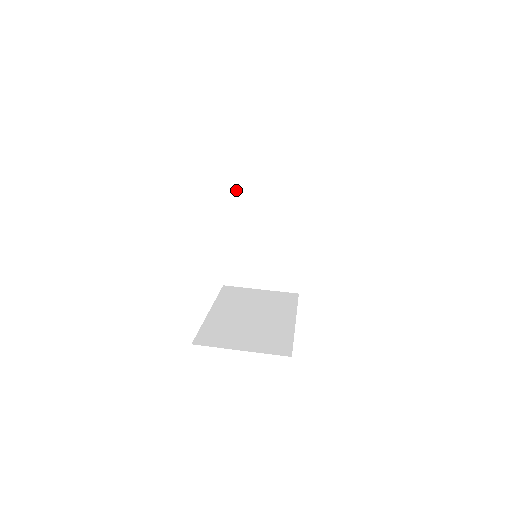
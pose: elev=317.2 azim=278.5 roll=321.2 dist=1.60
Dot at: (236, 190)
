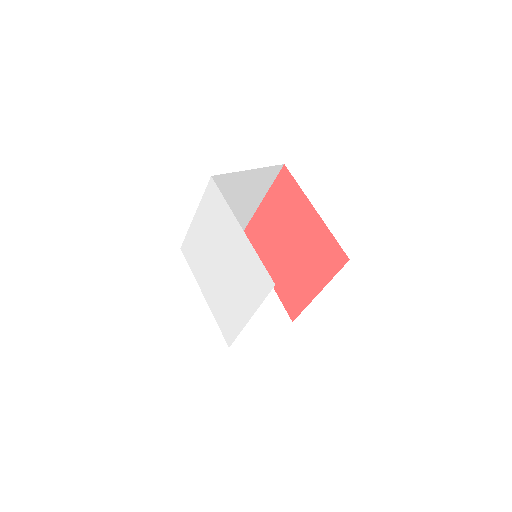
Dot at: occluded
